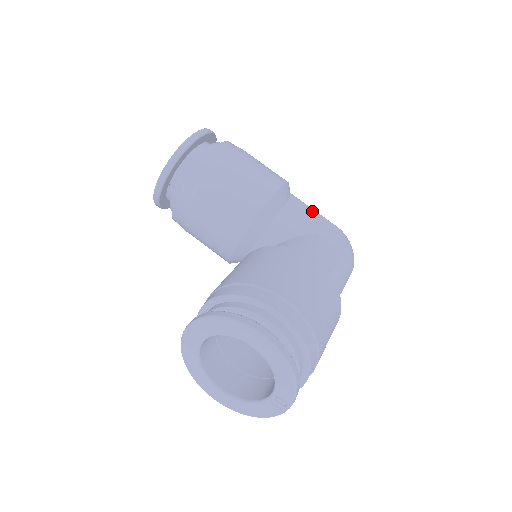
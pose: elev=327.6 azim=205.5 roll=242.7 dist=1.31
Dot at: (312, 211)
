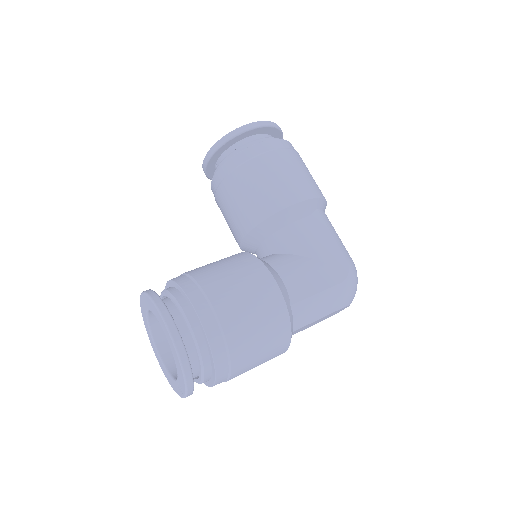
Dot at: (328, 235)
